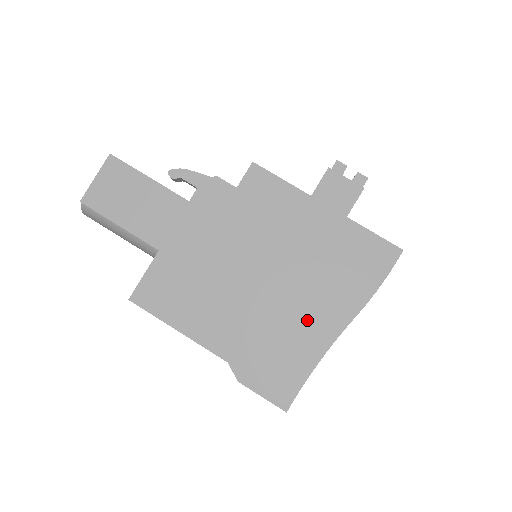
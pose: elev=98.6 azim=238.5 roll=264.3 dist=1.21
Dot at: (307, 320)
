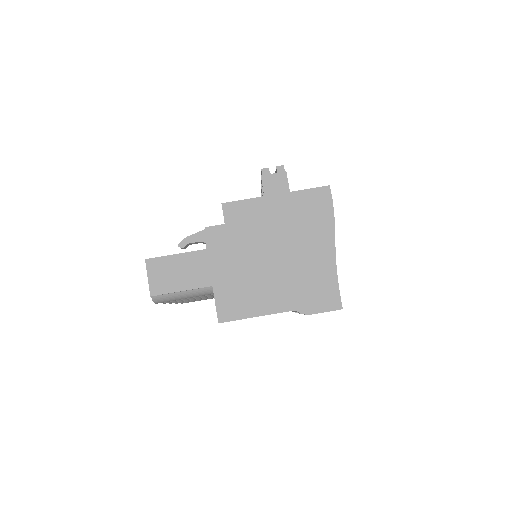
Dot at: (314, 257)
